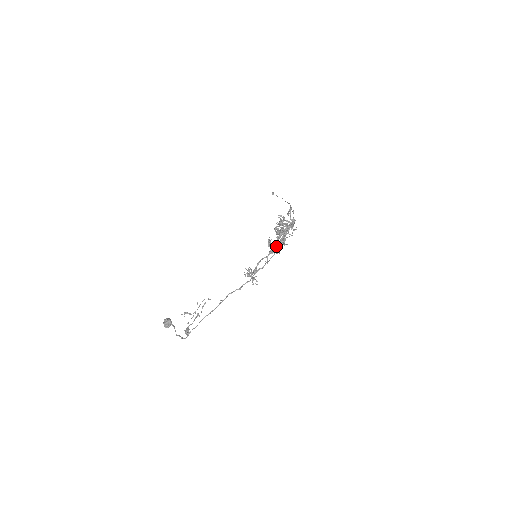
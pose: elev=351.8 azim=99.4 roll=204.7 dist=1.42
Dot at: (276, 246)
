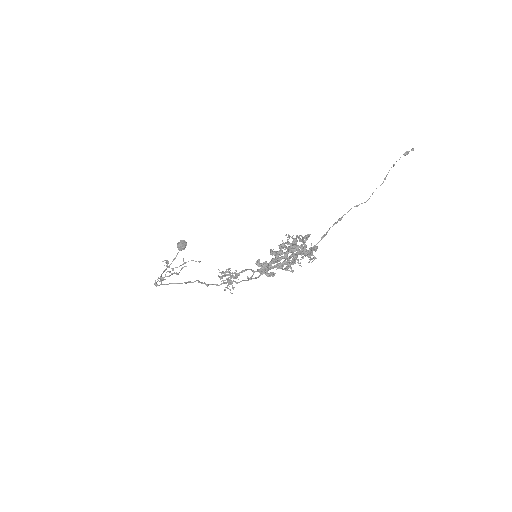
Dot at: (267, 268)
